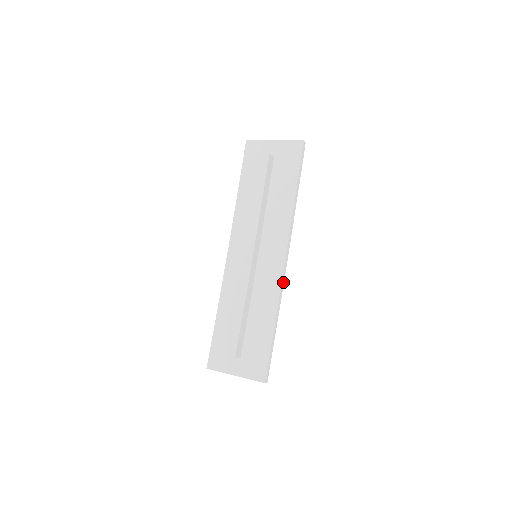
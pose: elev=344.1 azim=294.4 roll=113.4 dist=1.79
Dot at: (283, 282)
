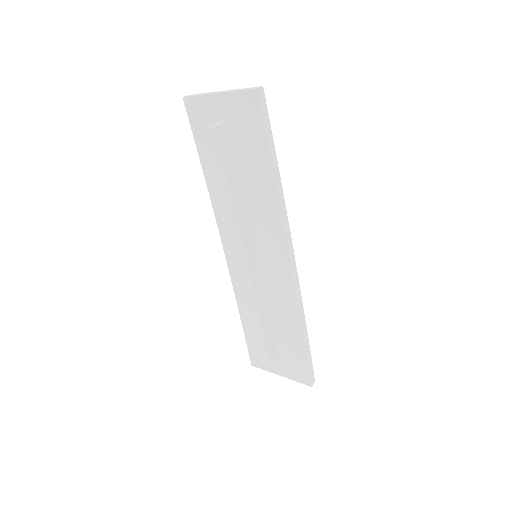
Dot at: (298, 284)
